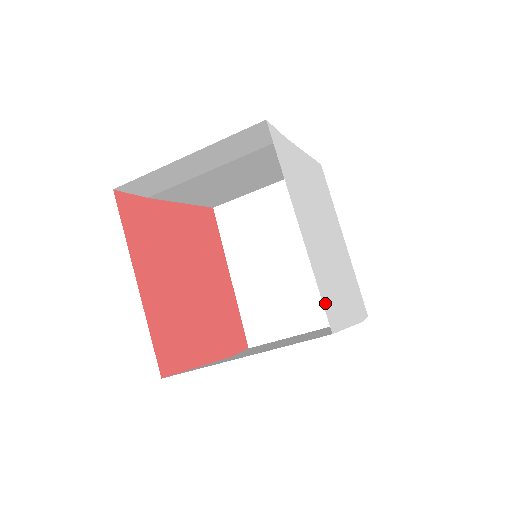
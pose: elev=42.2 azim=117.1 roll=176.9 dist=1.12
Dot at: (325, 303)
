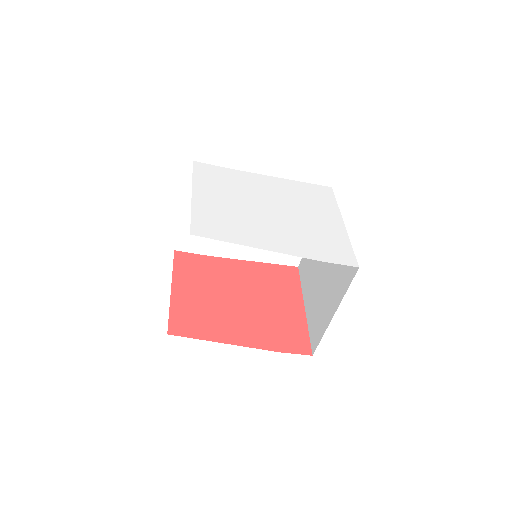
Dot at: (198, 224)
